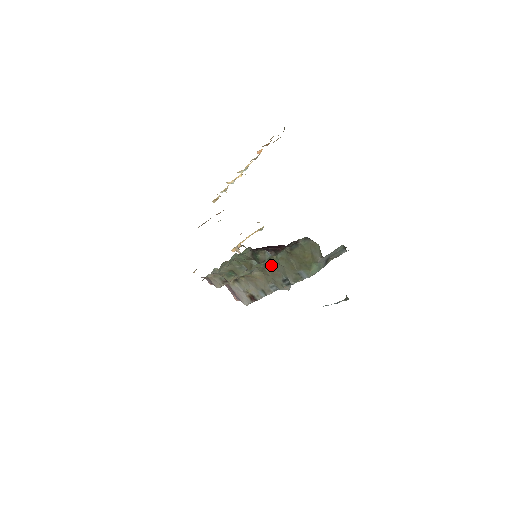
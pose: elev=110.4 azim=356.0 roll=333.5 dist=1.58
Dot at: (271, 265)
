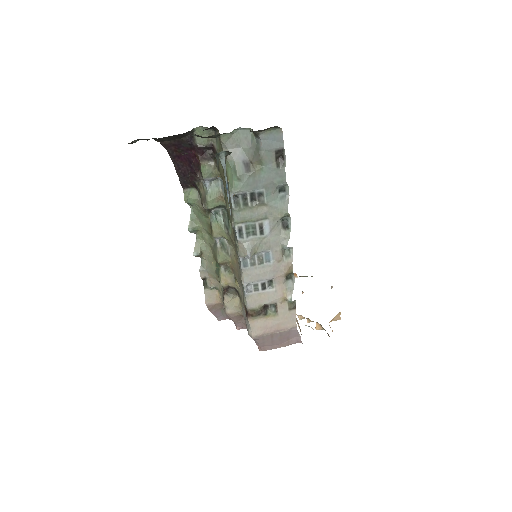
Dot at: (231, 224)
